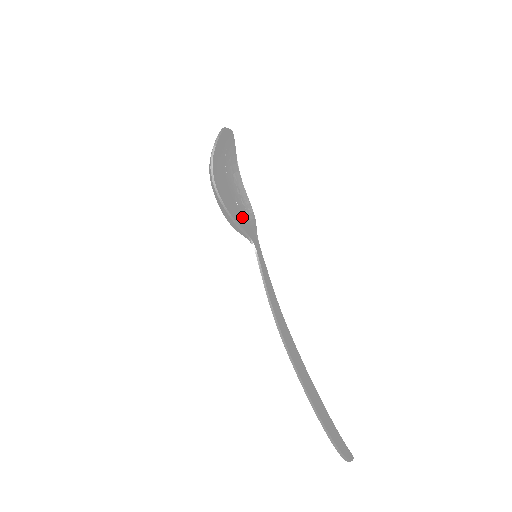
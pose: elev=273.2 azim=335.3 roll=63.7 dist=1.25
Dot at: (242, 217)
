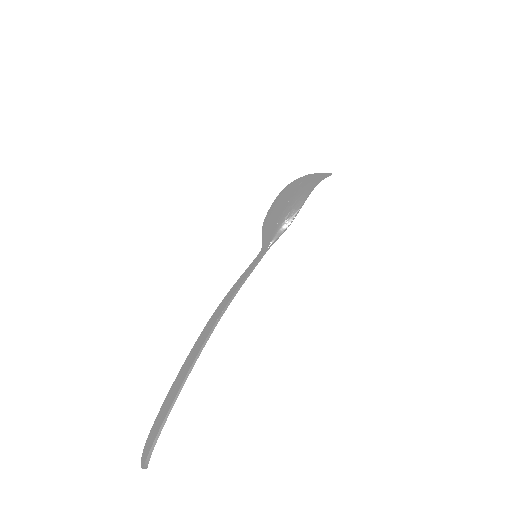
Dot at: occluded
